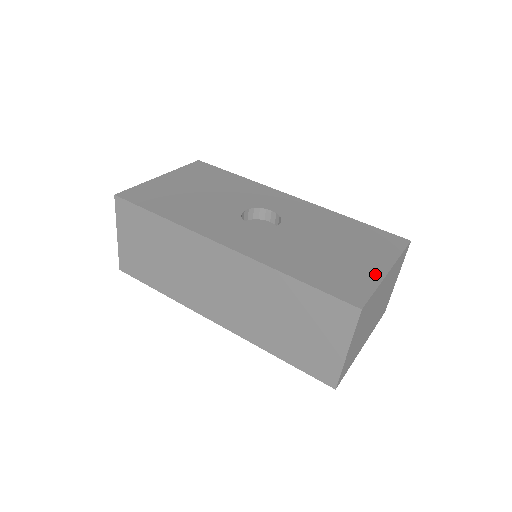
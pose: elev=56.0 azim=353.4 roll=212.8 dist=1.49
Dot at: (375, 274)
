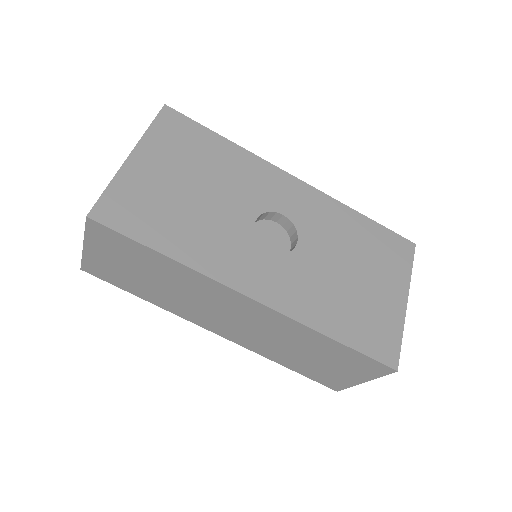
Dot at: (398, 311)
